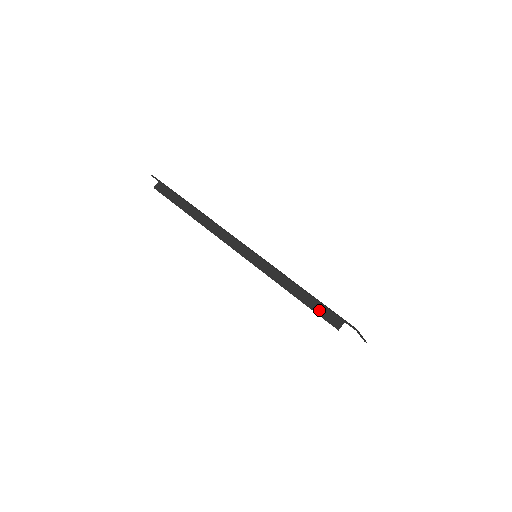
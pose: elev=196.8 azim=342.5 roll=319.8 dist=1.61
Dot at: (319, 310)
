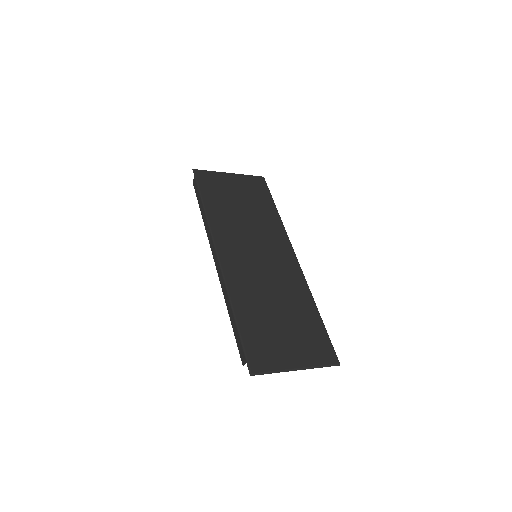
Dot at: (238, 342)
